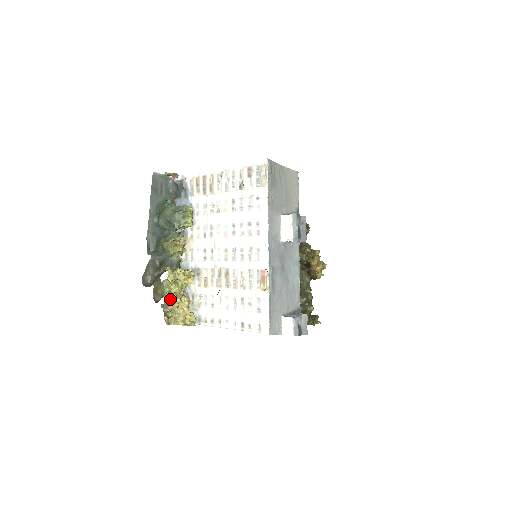
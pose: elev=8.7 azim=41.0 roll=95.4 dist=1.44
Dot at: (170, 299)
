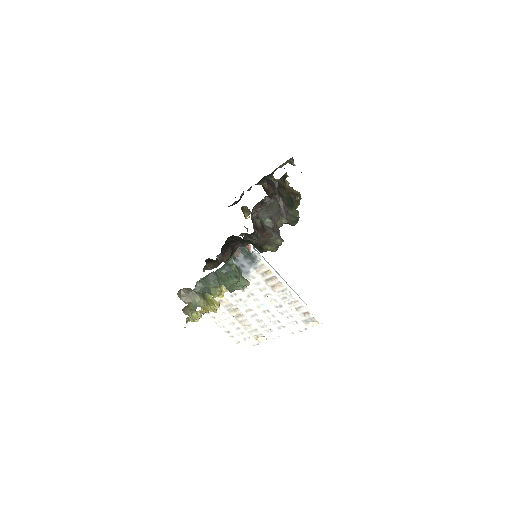
Dot at: (196, 318)
